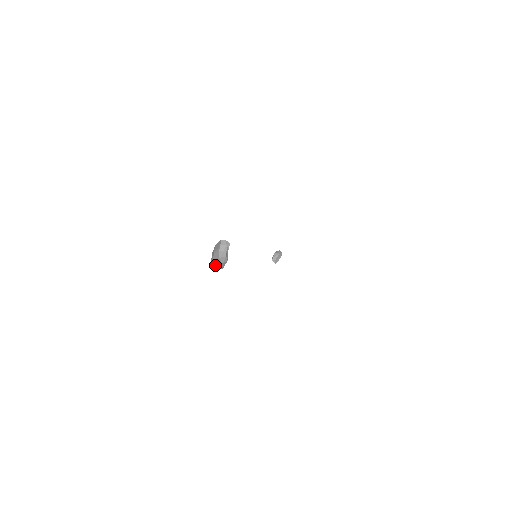
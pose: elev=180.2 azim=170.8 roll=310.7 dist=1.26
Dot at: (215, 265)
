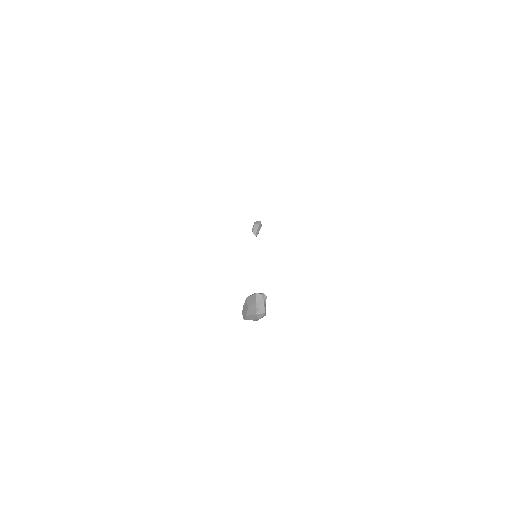
Dot at: (249, 319)
